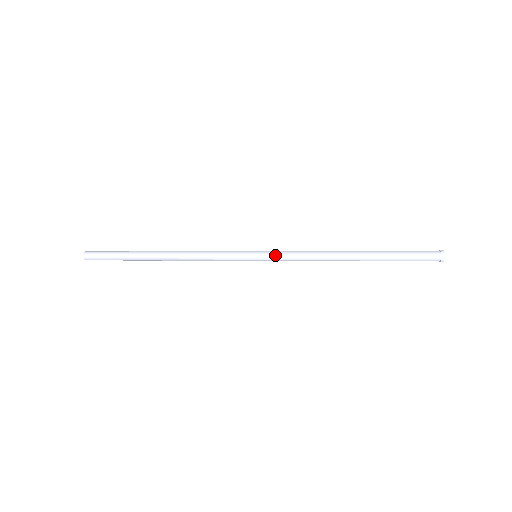
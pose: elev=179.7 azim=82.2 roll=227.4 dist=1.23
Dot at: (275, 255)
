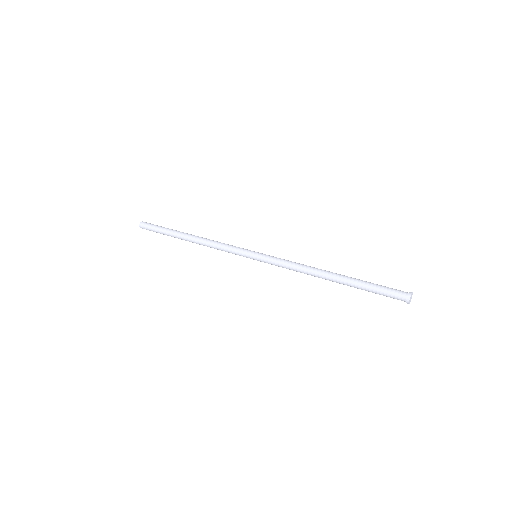
Dot at: (269, 260)
